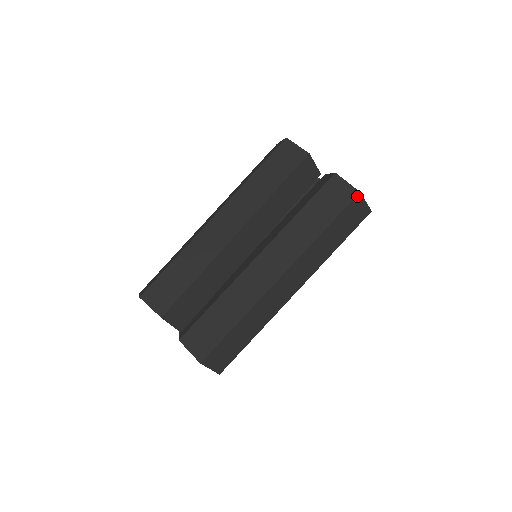
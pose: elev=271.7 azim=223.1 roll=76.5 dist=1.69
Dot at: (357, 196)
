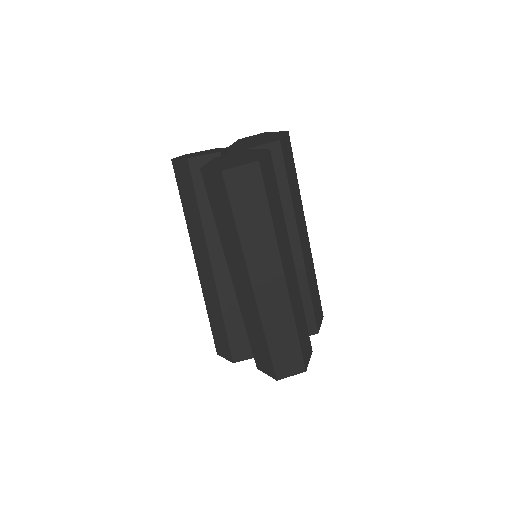
Dot at: (224, 176)
